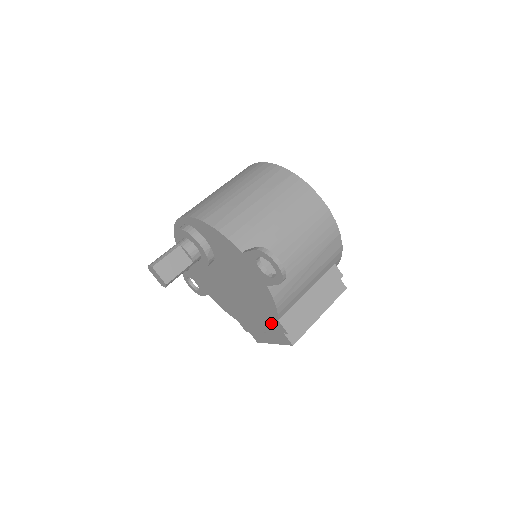
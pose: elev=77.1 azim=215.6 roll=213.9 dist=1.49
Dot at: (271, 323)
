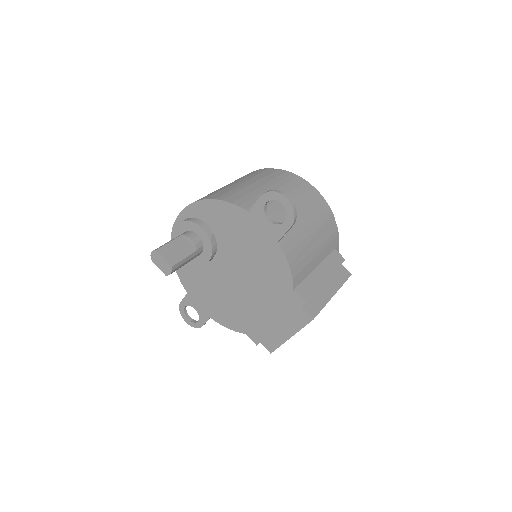
Dot at: (285, 301)
